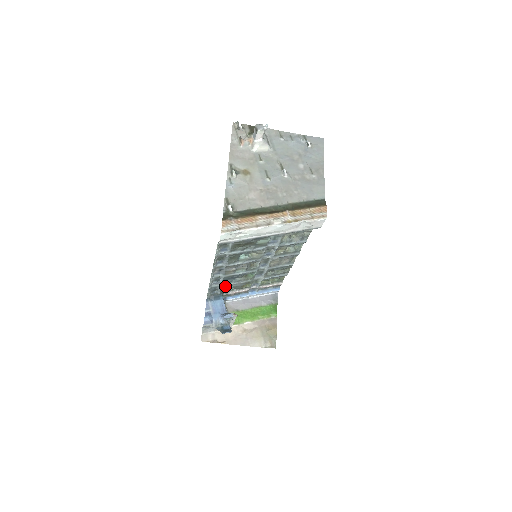
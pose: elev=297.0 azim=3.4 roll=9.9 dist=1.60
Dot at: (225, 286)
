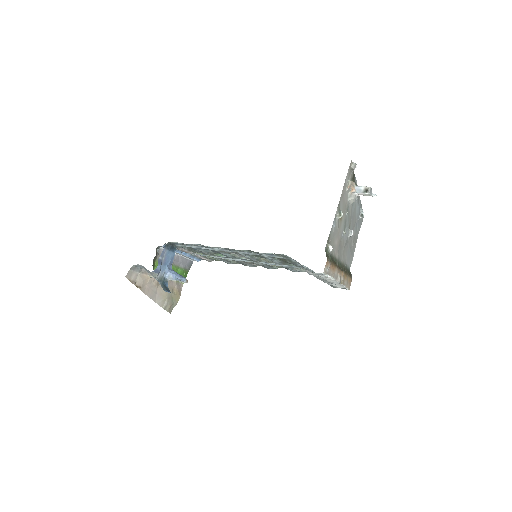
Dot at: (194, 248)
